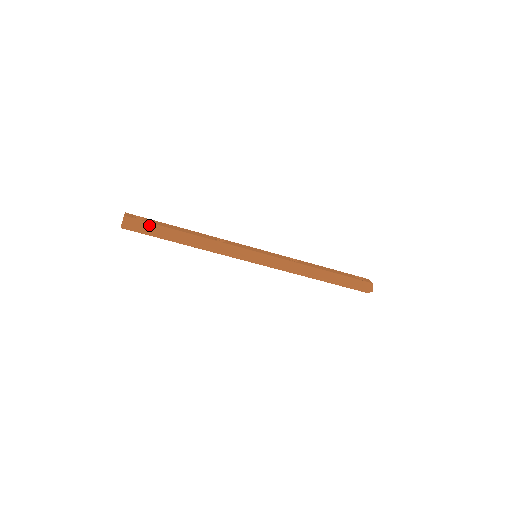
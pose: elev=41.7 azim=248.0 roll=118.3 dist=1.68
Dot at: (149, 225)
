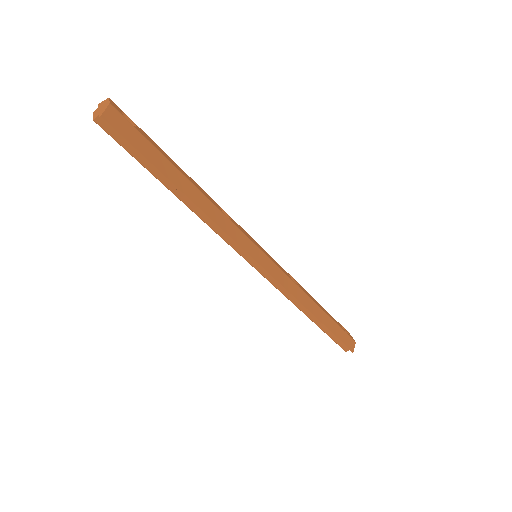
Dot at: (143, 141)
